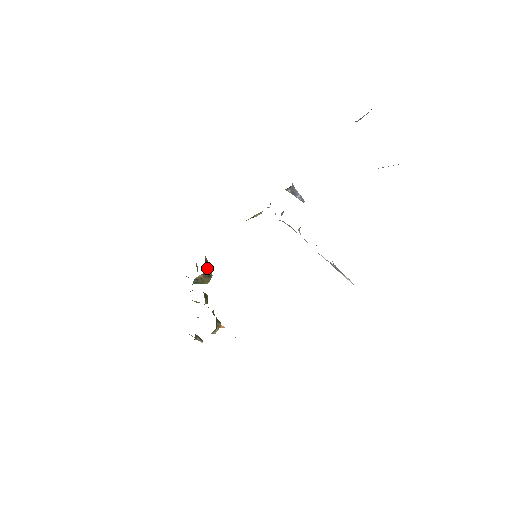
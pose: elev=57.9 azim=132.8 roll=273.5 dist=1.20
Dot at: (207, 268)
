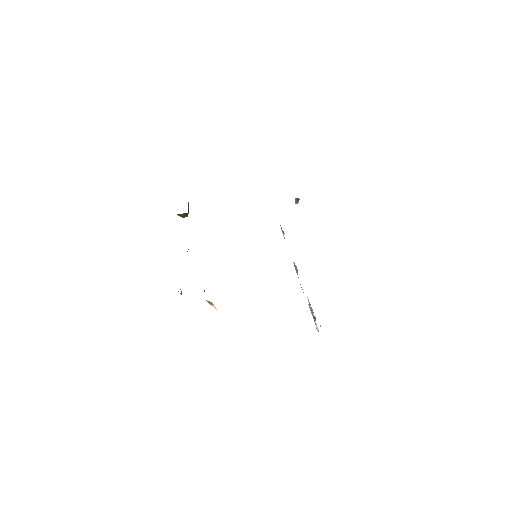
Dot at: occluded
